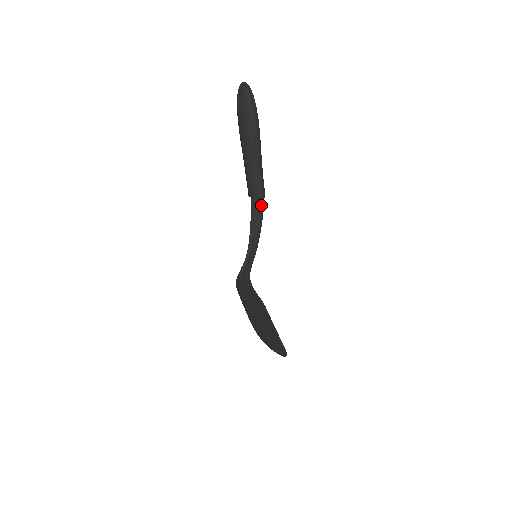
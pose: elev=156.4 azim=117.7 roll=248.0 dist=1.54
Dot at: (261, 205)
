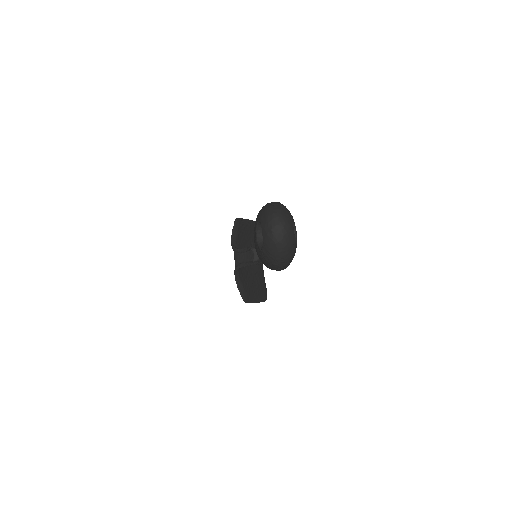
Dot at: occluded
